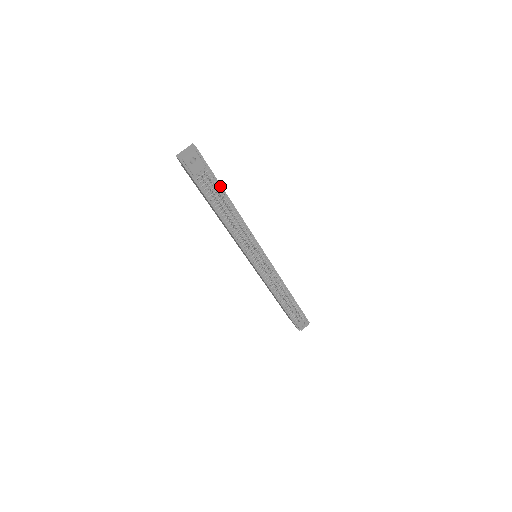
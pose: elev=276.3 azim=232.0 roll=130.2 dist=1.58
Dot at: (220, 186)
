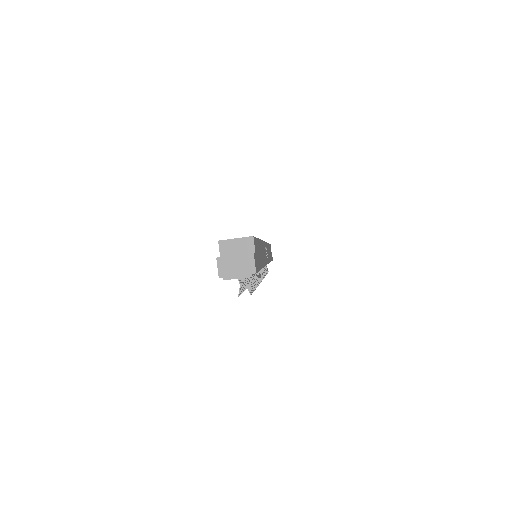
Dot at: occluded
